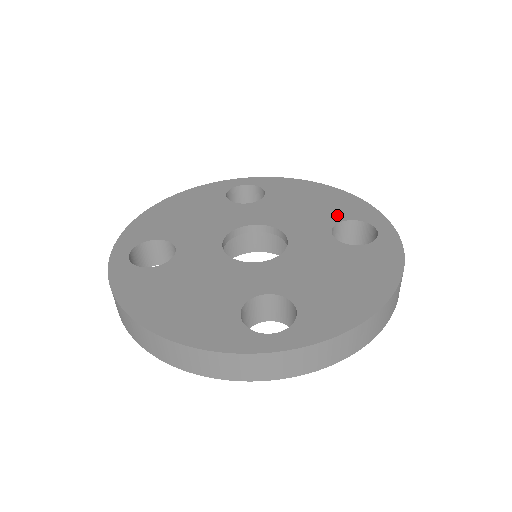
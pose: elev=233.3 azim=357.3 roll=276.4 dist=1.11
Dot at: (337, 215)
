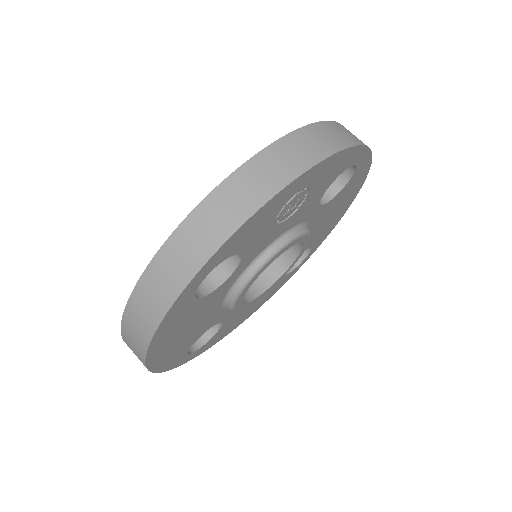
Dot at: occluded
